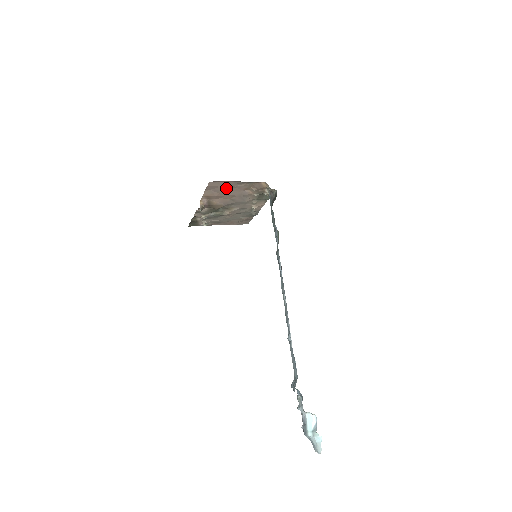
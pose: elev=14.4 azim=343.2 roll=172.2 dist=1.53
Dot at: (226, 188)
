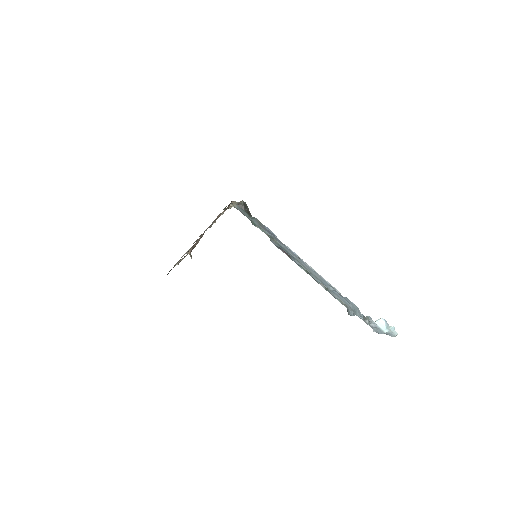
Dot at: occluded
